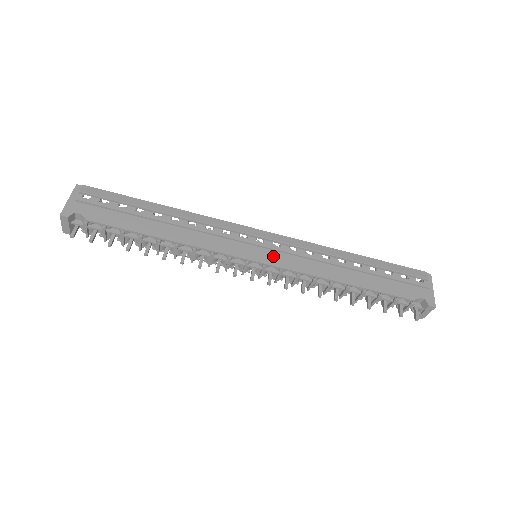
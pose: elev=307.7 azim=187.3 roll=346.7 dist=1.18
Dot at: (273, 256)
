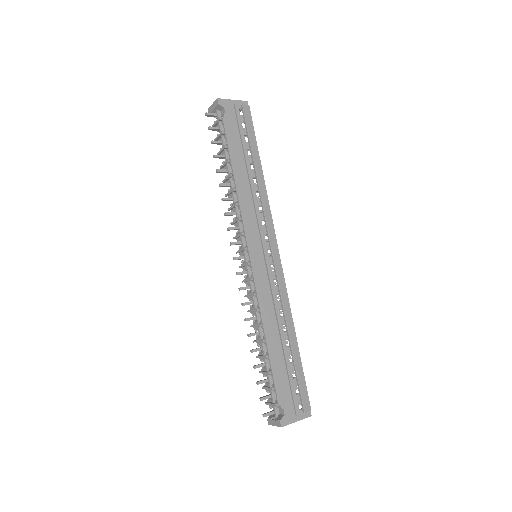
Dot at: (261, 267)
